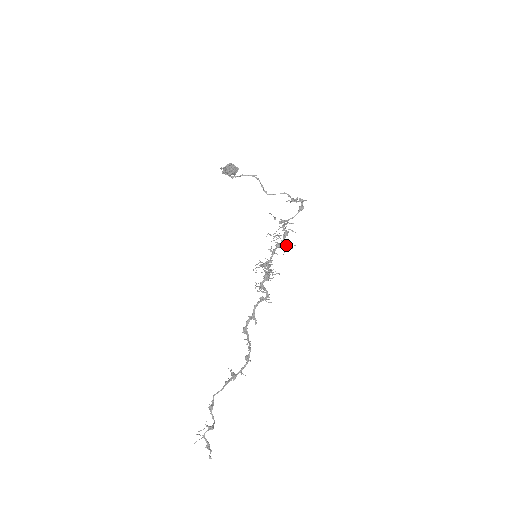
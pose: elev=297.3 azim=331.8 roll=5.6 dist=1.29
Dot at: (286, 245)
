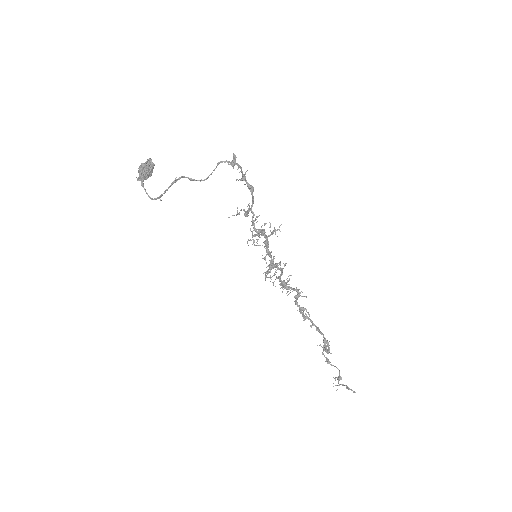
Dot at: (272, 234)
